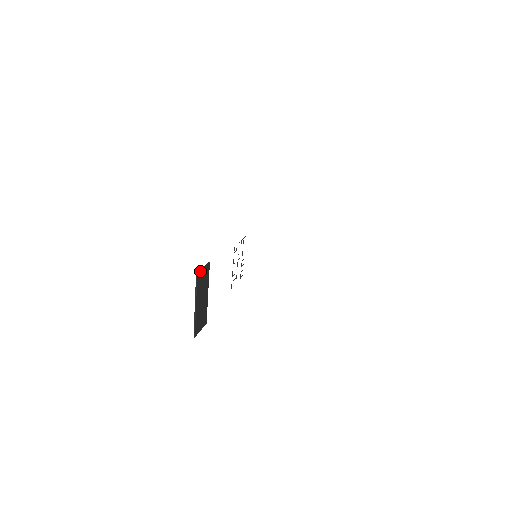
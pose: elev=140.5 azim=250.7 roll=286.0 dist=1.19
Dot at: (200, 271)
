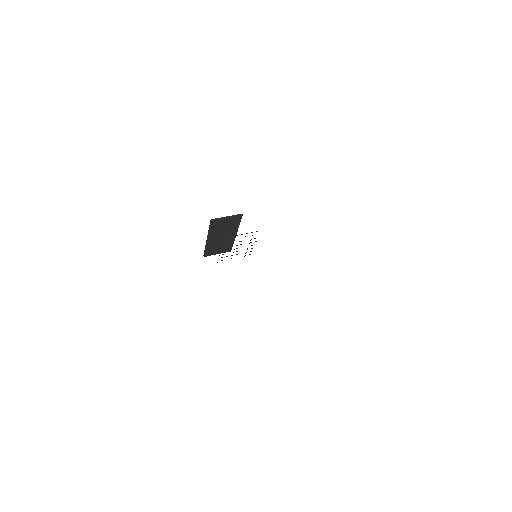
Dot at: (219, 219)
